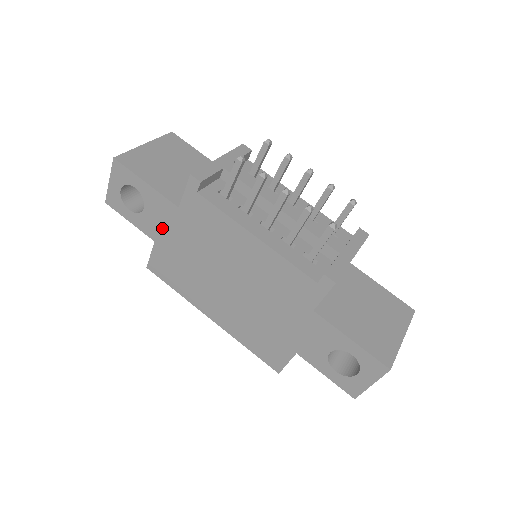
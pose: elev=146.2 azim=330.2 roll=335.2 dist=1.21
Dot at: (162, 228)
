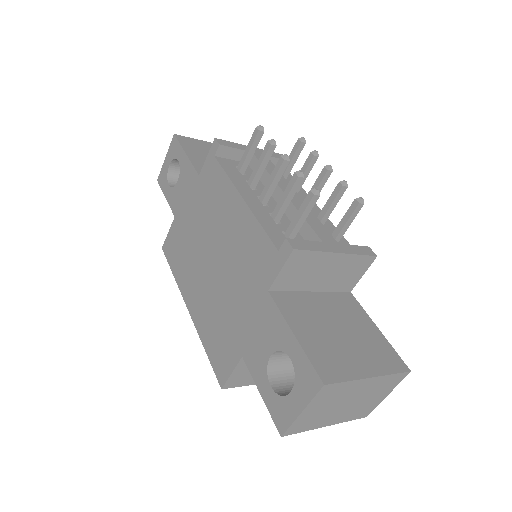
Dot at: (183, 200)
